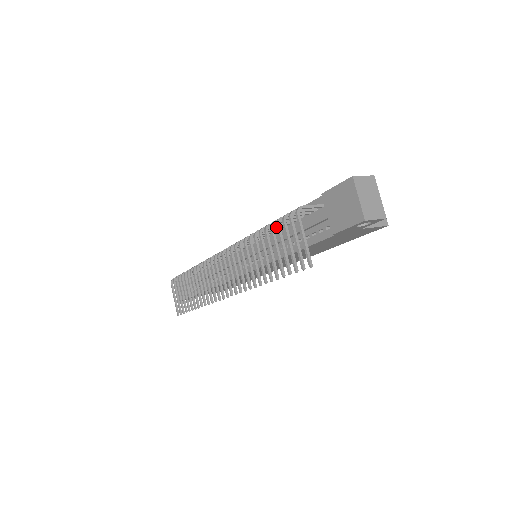
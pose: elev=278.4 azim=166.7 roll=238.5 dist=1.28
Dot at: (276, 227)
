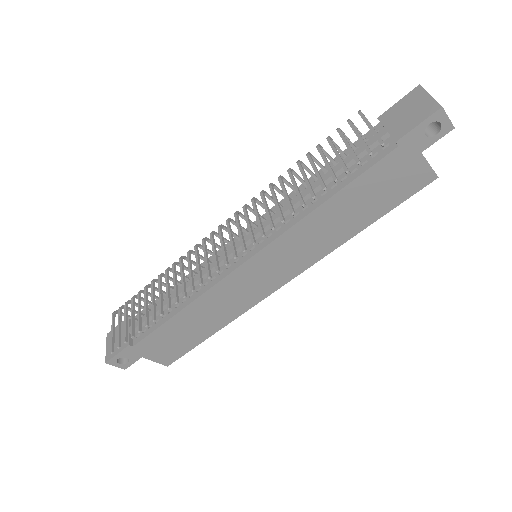
Dot at: (311, 172)
